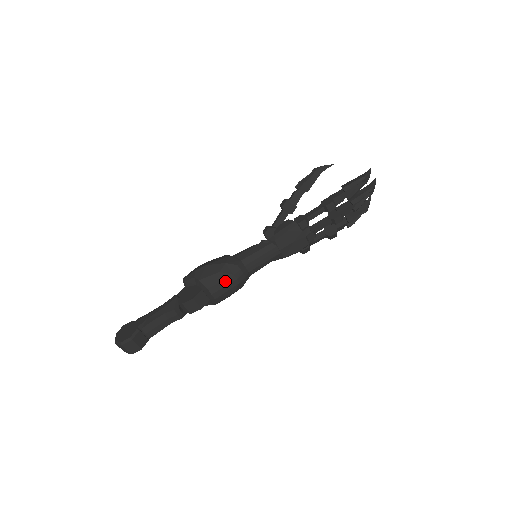
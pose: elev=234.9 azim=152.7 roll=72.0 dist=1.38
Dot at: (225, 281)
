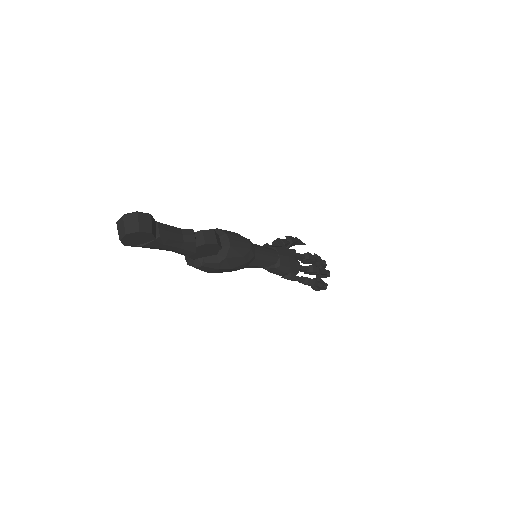
Dot at: (241, 239)
